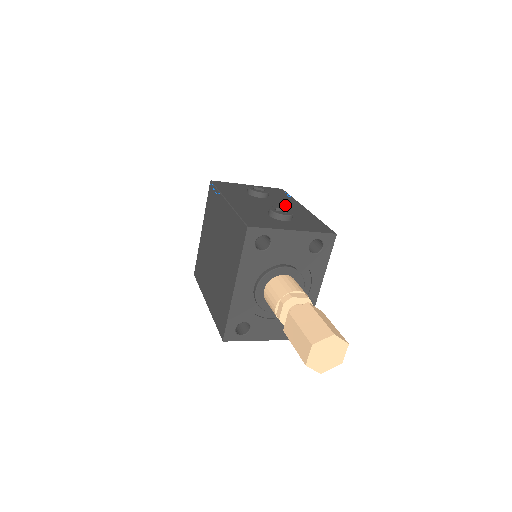
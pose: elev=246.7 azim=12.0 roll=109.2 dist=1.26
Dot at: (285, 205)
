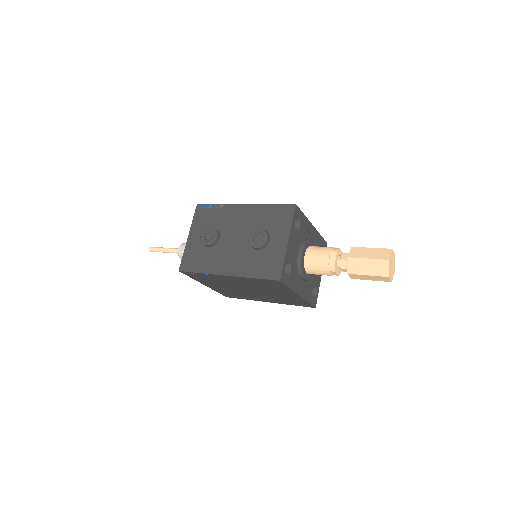
Dot at: (236, 222)
